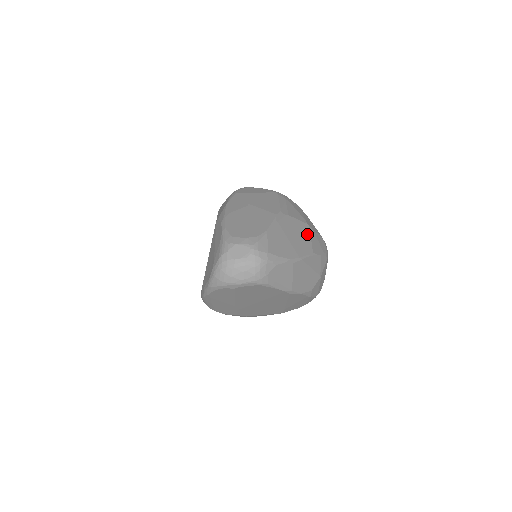
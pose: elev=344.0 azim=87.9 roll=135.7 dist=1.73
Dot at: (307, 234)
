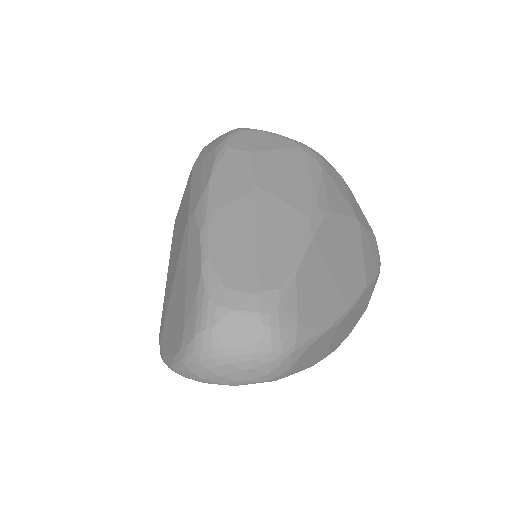
Dot at: (357, 244)
